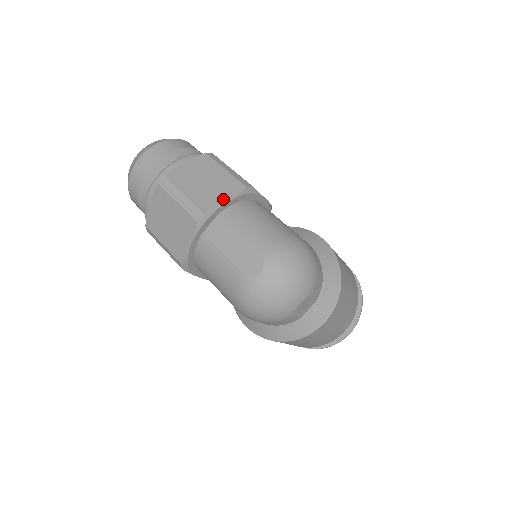
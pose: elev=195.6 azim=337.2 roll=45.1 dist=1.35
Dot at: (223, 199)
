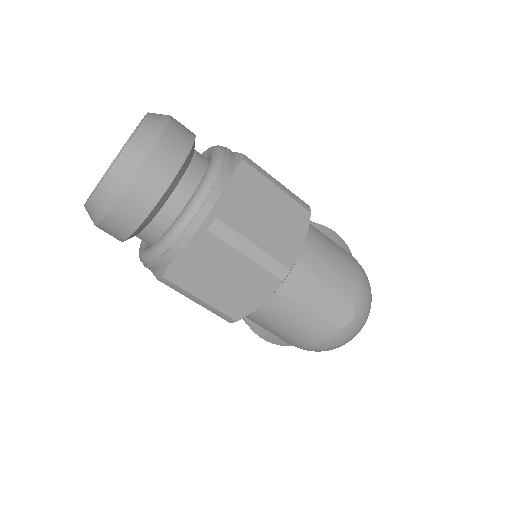
Dot at: (299, 240)
